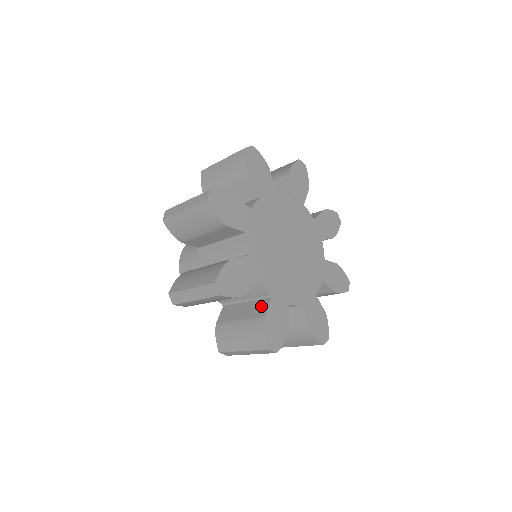
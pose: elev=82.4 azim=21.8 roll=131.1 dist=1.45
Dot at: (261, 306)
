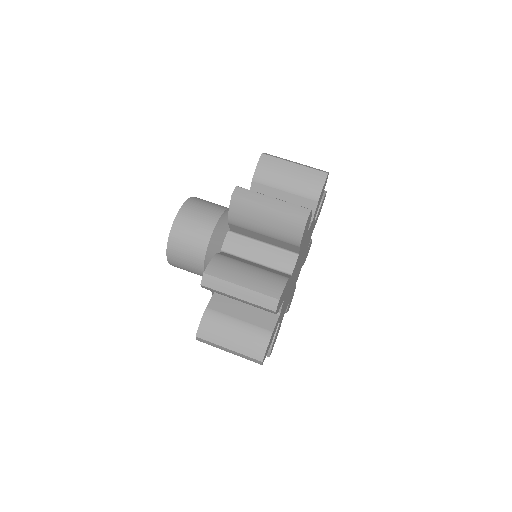
Dot at: (281, 273)
